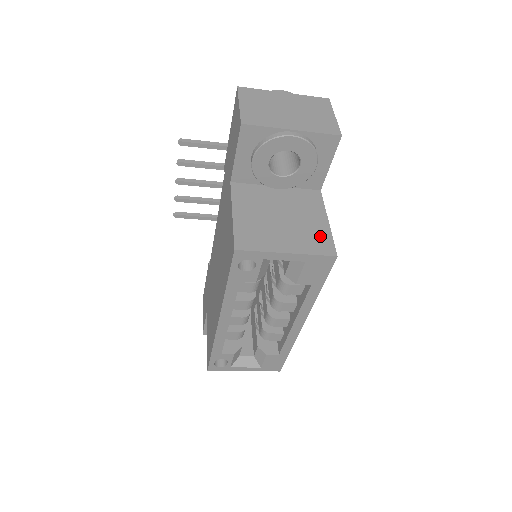
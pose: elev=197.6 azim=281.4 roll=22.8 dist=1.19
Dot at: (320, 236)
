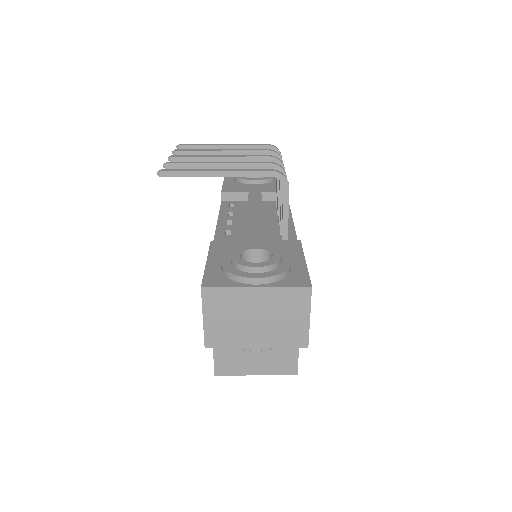
Dot at: (287, 359)
